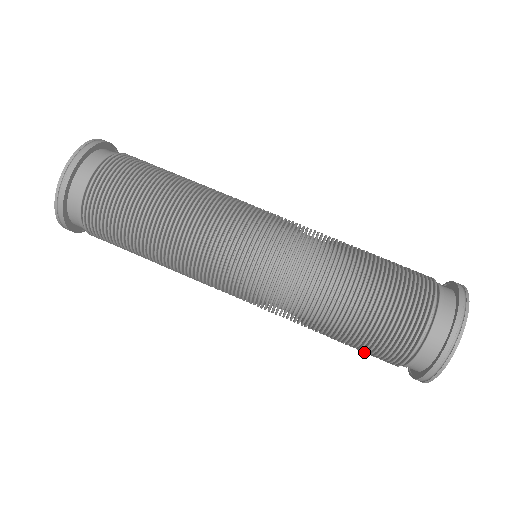
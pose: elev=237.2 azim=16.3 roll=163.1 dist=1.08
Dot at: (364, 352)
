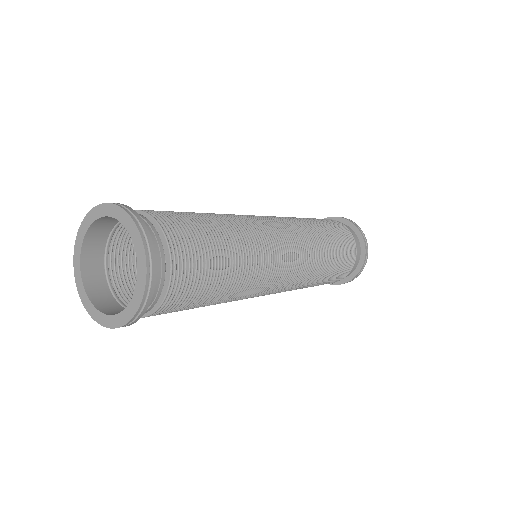
Dot at: occluded
